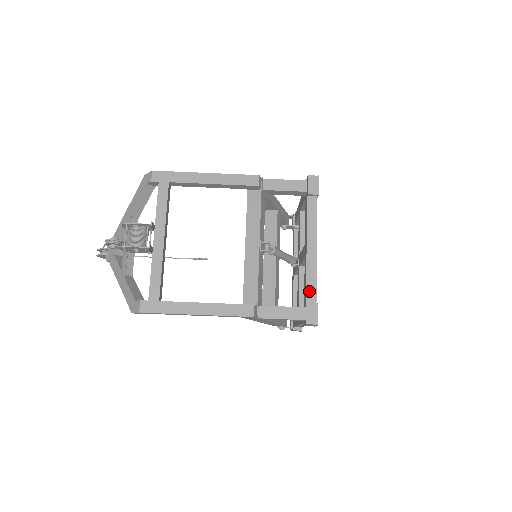
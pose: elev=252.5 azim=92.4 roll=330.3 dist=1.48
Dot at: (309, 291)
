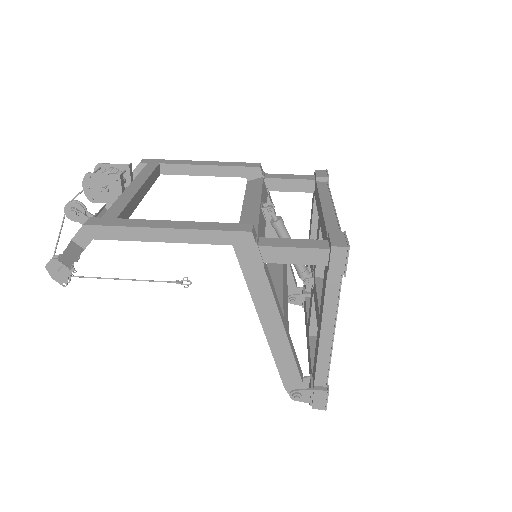
Dot at: (330, 230)
